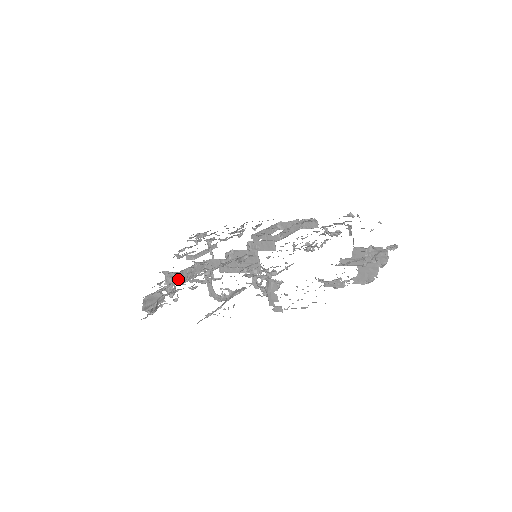
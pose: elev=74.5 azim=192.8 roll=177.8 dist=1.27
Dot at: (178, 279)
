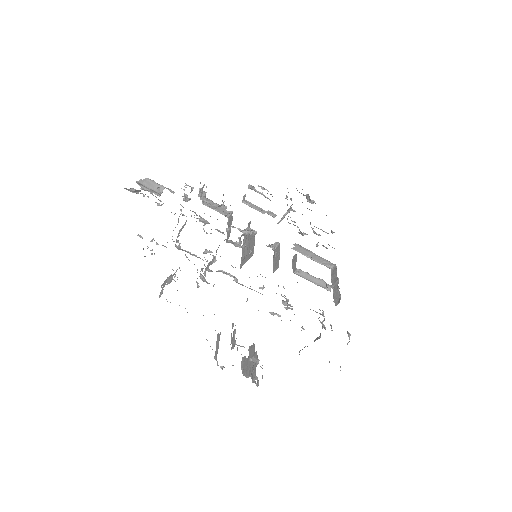
Dot at: (187, 197)
